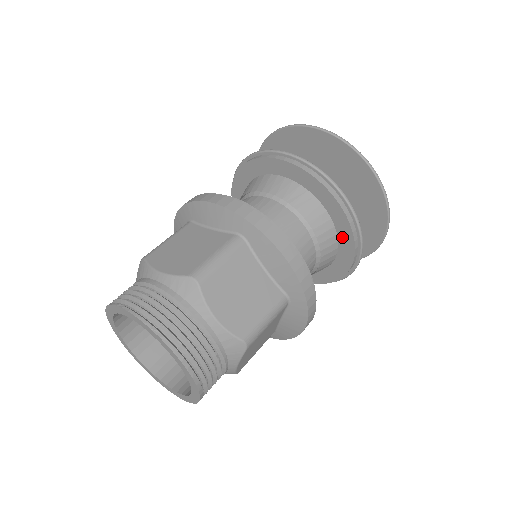
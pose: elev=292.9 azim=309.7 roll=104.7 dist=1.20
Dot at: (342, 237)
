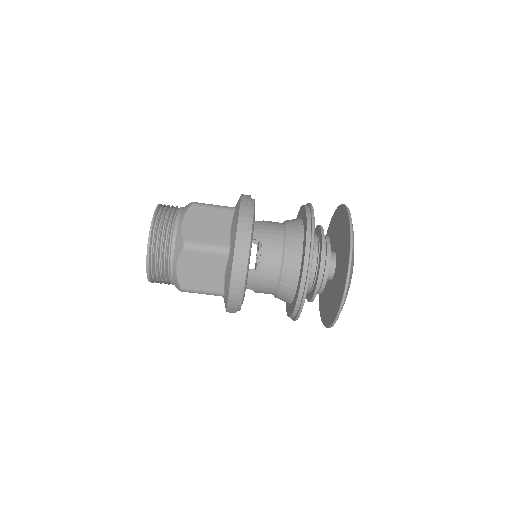
Dot at: (293, 303)
